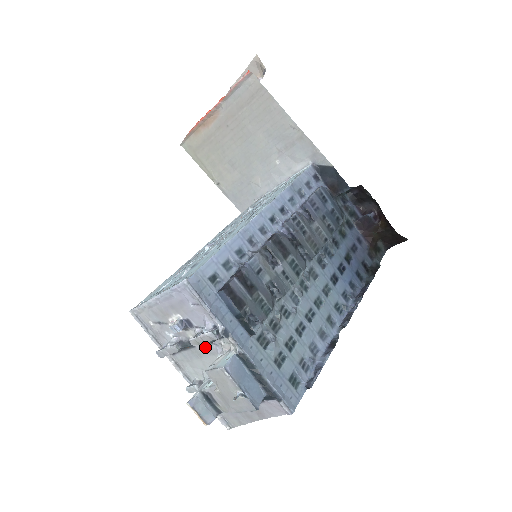
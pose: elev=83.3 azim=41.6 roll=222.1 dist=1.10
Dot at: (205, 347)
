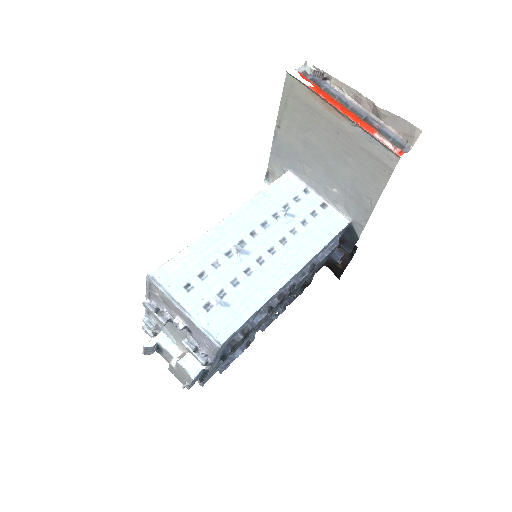
Dot at: (184, 337)
